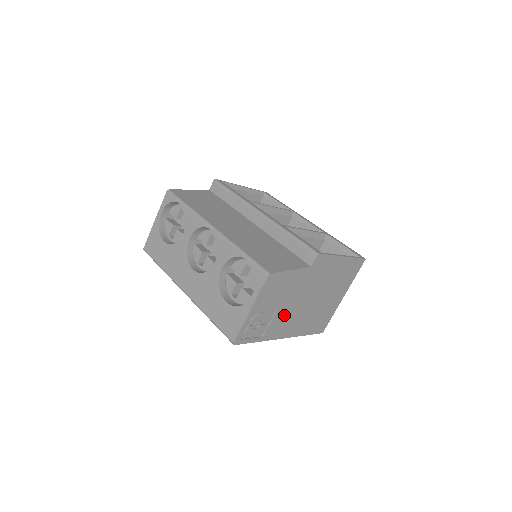
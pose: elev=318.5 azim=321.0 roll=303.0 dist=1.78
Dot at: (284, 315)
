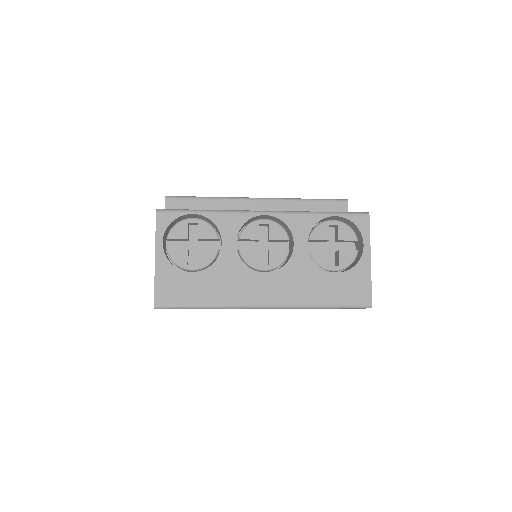
Dot at: occluded
